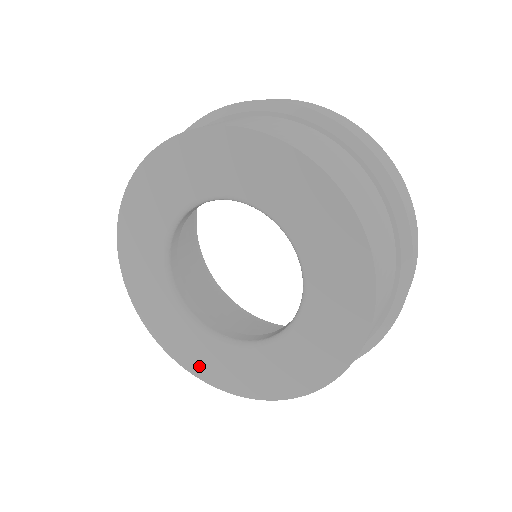
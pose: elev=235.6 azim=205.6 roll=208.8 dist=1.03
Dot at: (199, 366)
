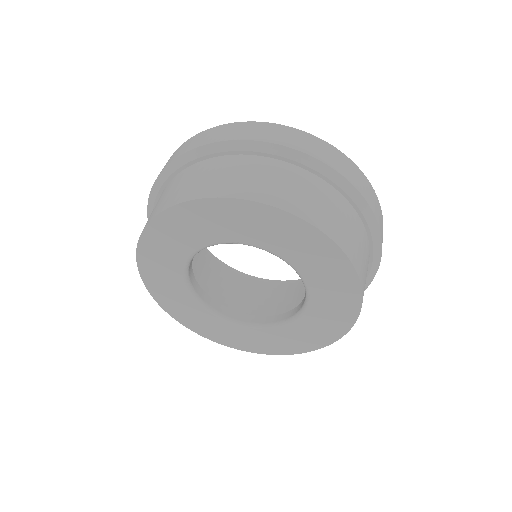
Dot at: (297, 346)
